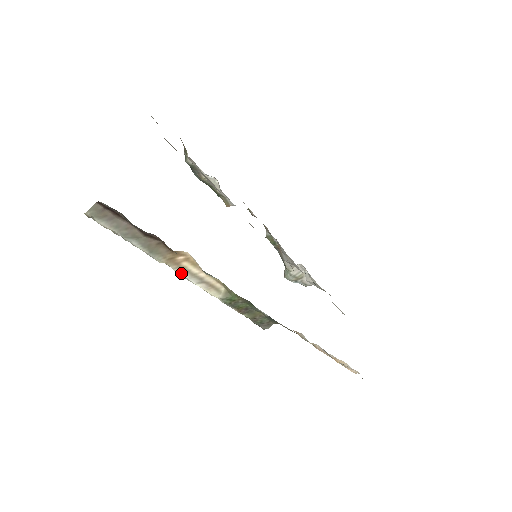
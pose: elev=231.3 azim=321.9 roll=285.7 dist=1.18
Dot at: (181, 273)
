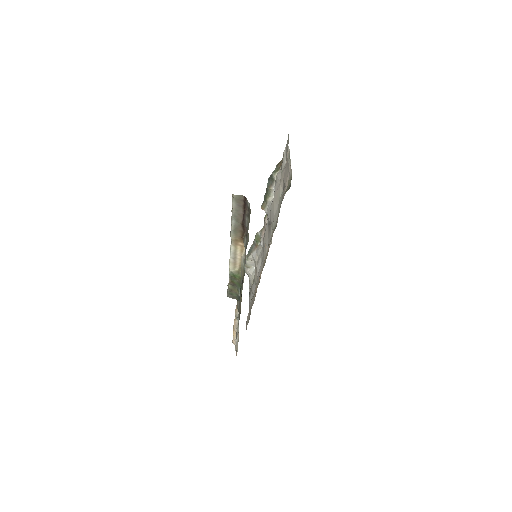
Dot at: (232, 248)
